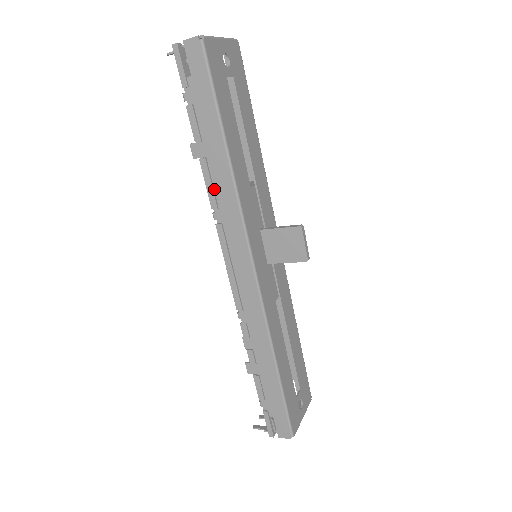
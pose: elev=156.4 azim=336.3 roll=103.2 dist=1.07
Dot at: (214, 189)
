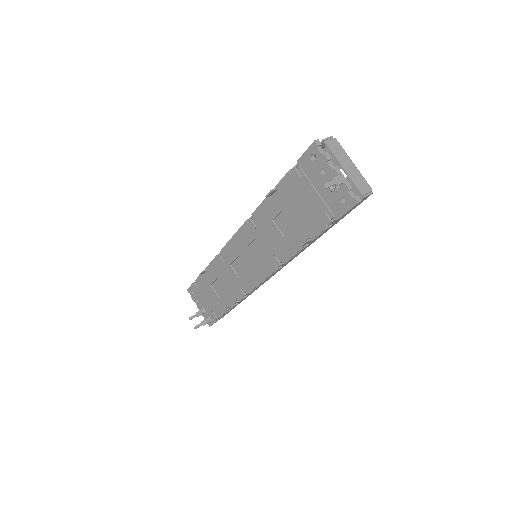
Dot at: (295, 255)
